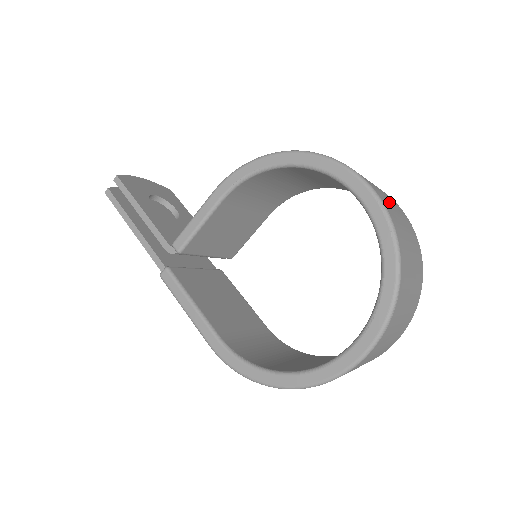
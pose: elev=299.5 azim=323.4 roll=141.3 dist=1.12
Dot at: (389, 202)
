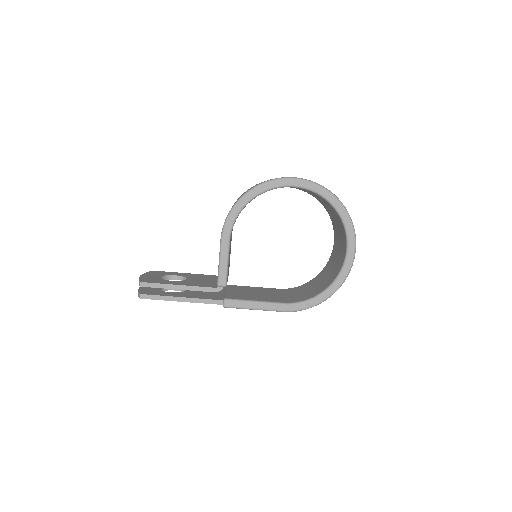
Dot at: occluded
